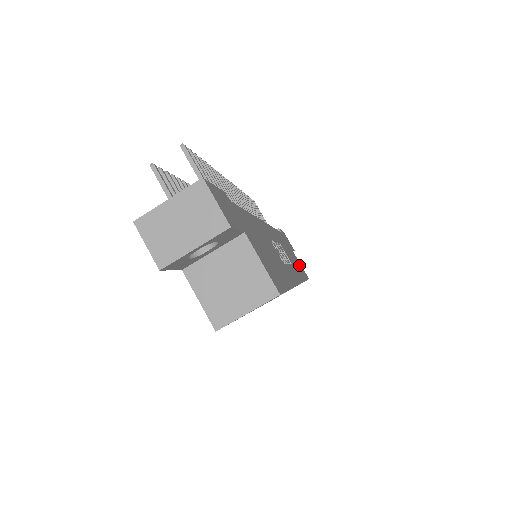
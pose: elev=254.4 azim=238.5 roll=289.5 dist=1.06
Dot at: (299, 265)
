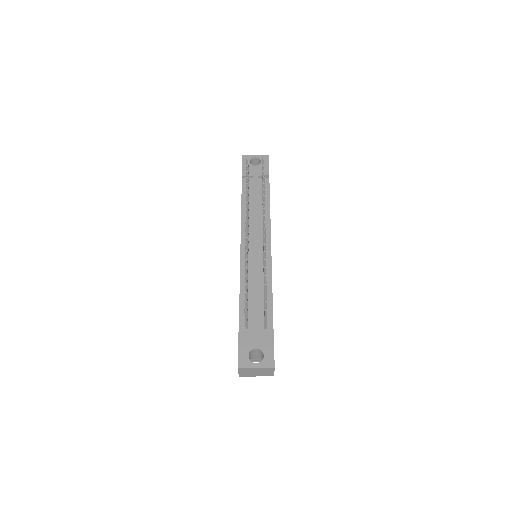
Dot at: occluded
